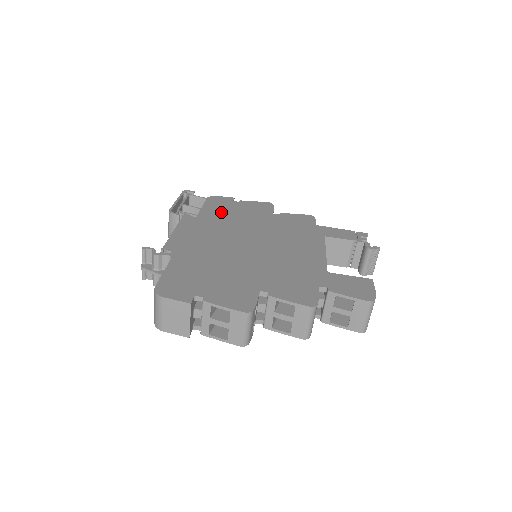
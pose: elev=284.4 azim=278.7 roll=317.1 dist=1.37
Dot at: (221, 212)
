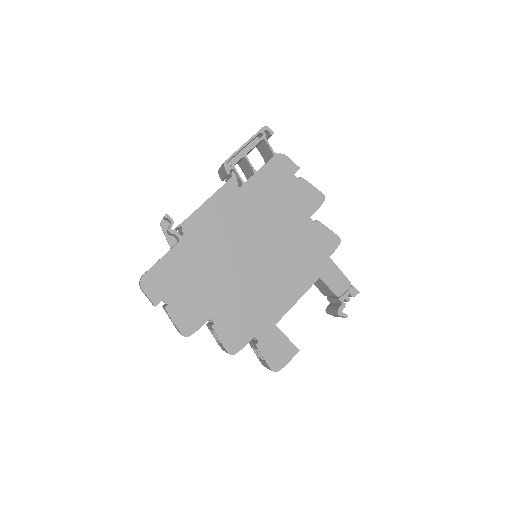
Dot at: (267, 190)
